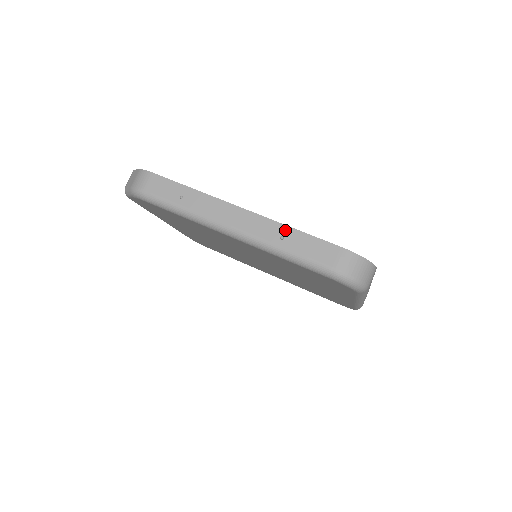
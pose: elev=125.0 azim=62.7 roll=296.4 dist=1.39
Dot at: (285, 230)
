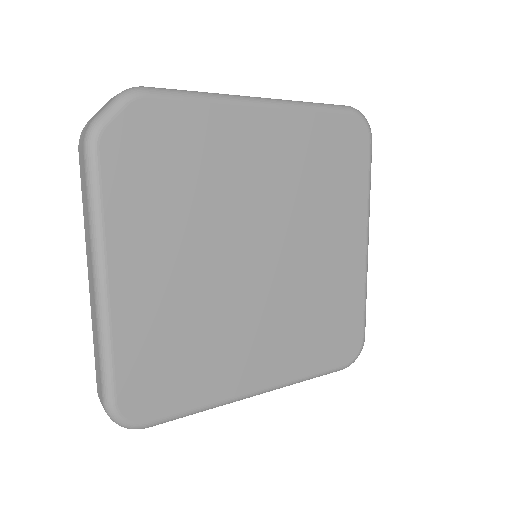
Dot at: occluded
